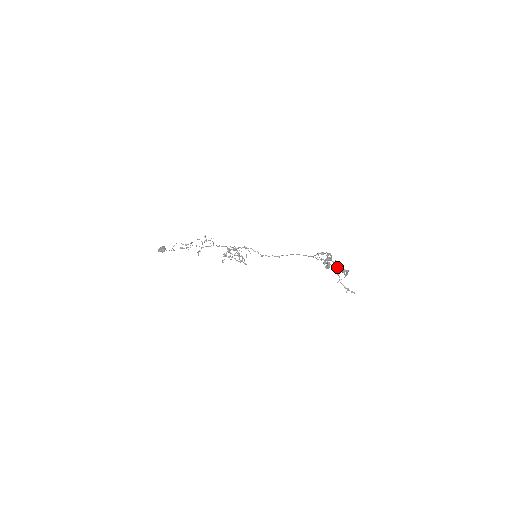
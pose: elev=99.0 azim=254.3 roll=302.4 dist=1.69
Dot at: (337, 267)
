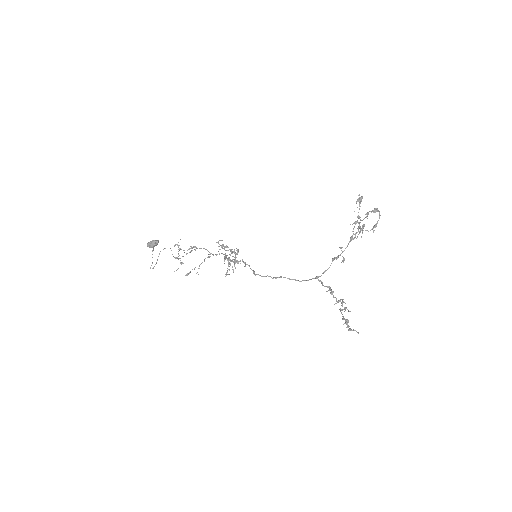
Dot at: (362, 232)
